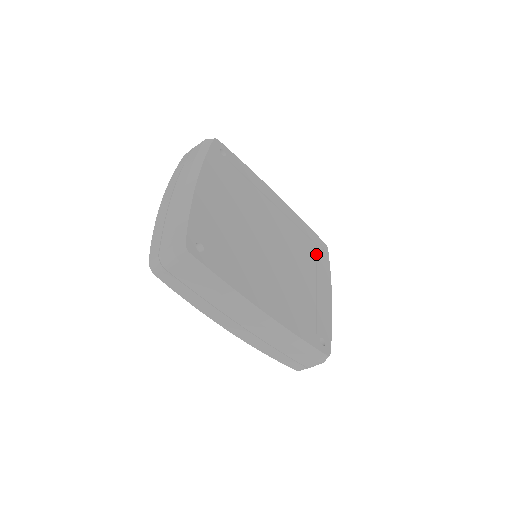
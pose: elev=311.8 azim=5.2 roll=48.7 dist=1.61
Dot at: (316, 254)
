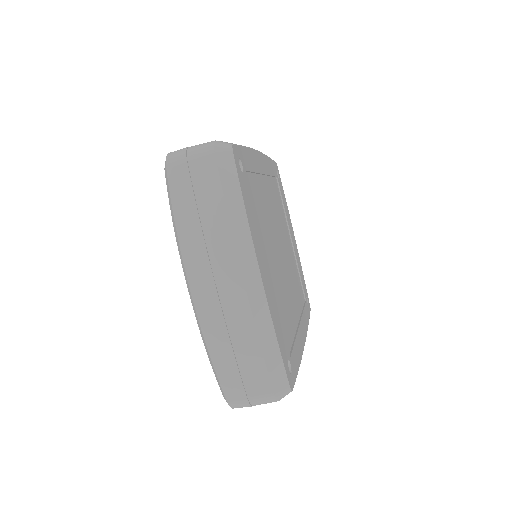
Dot at: (280, 193)
